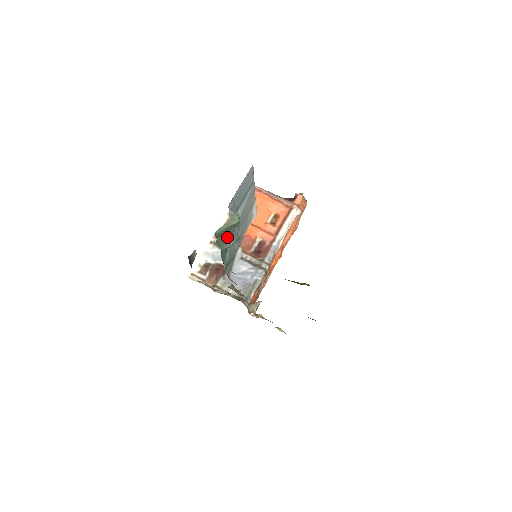
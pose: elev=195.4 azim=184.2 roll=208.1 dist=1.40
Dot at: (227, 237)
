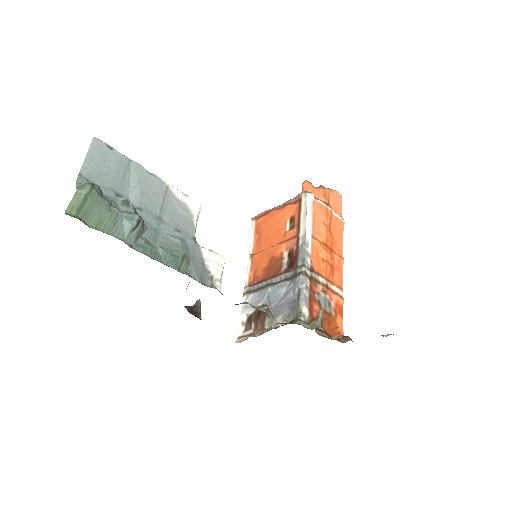
Dot at: (107, 218)
